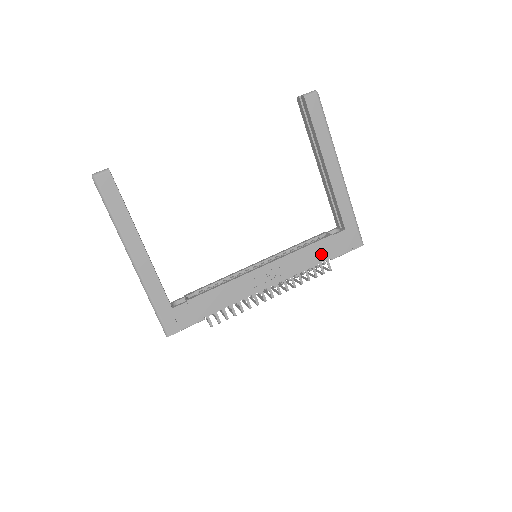
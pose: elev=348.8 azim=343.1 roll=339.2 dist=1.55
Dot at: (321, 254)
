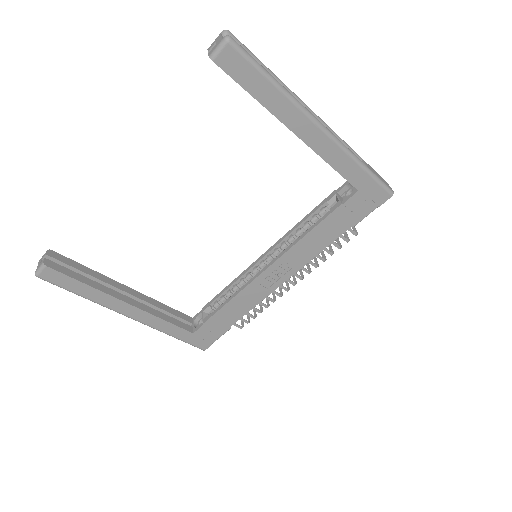
Dot at: (335, 229)
